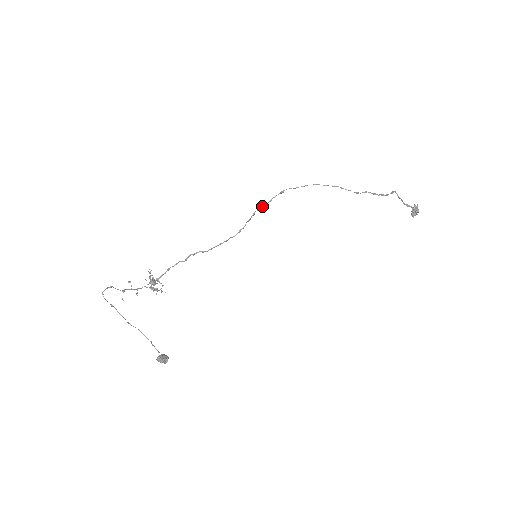
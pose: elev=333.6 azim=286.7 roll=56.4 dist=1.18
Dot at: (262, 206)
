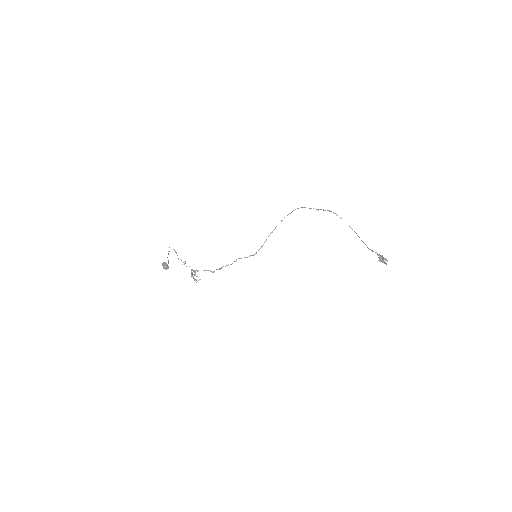
Dot at: occluded
